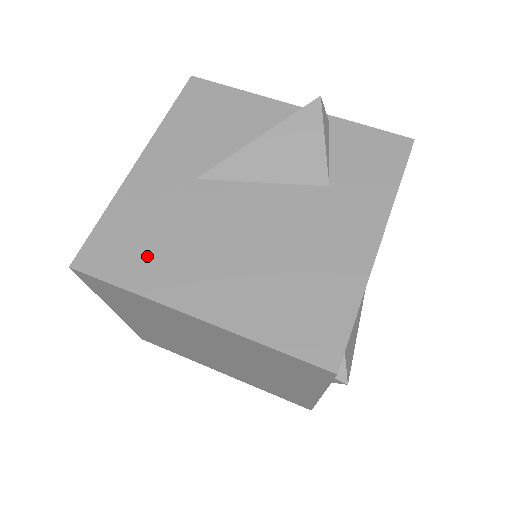
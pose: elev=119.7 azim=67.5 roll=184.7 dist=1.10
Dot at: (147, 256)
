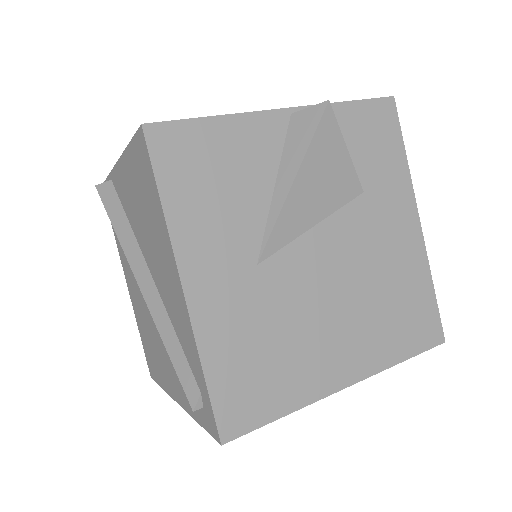
Dot at: (278, 374)
